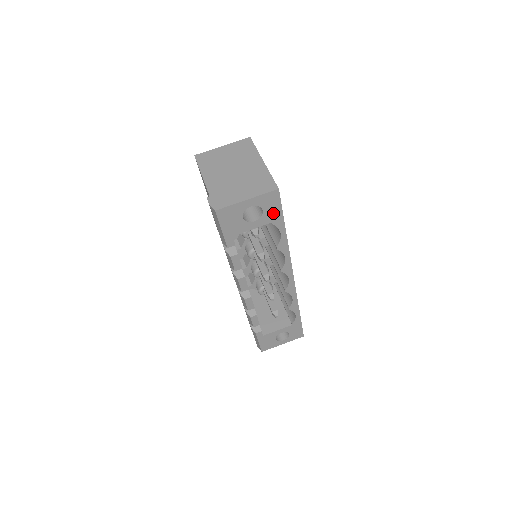
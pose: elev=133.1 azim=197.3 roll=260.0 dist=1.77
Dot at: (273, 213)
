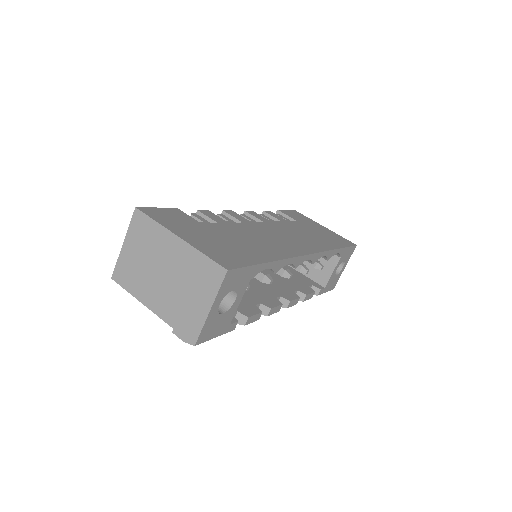
Dot at: (244, 277)
